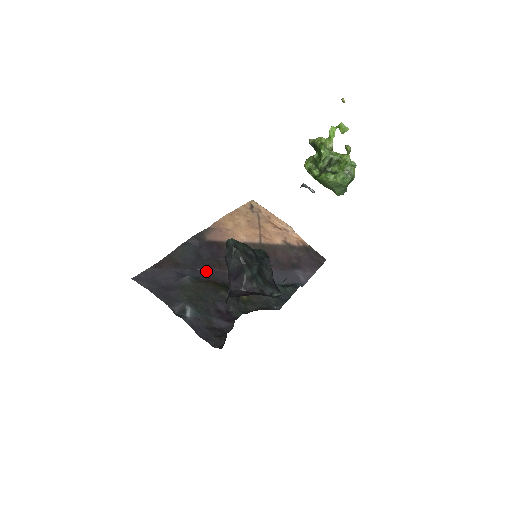
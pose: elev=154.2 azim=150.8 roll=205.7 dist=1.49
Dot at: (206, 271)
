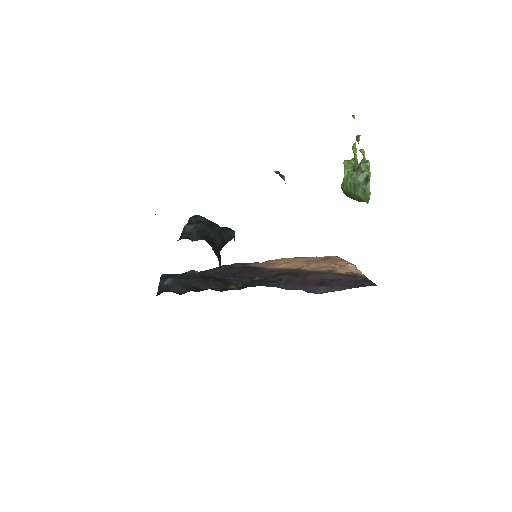
Dot at: (224, 278)
